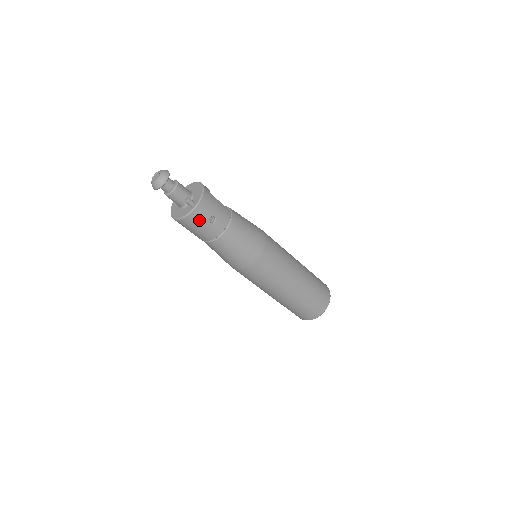
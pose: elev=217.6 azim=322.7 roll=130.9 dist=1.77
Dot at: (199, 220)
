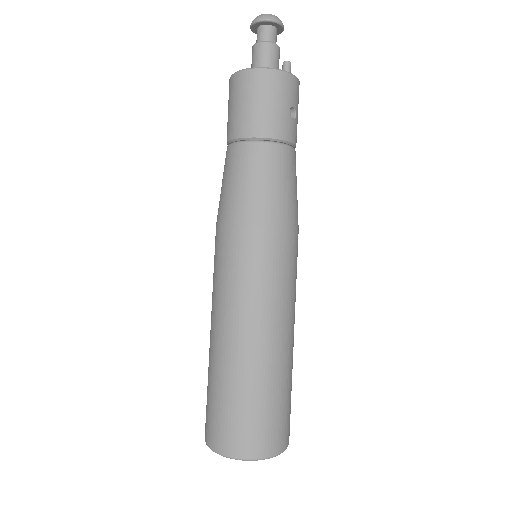
Dot at: (285, 92)
